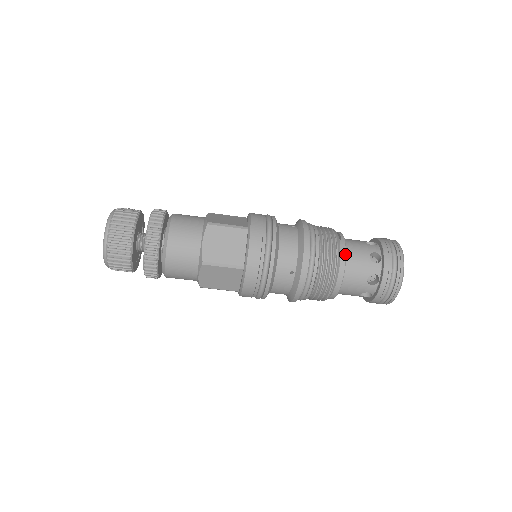
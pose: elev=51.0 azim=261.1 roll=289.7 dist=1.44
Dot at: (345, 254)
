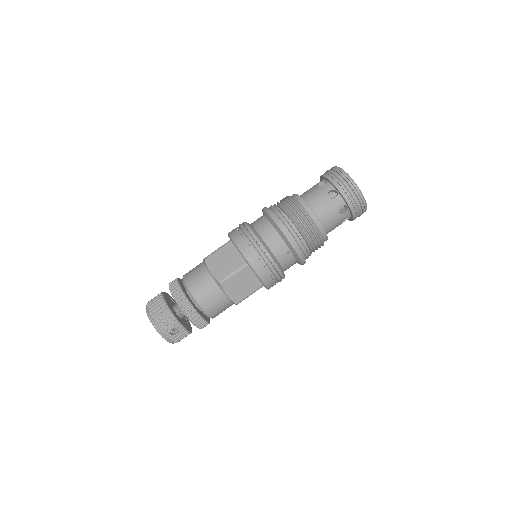
Dot at: occluded
